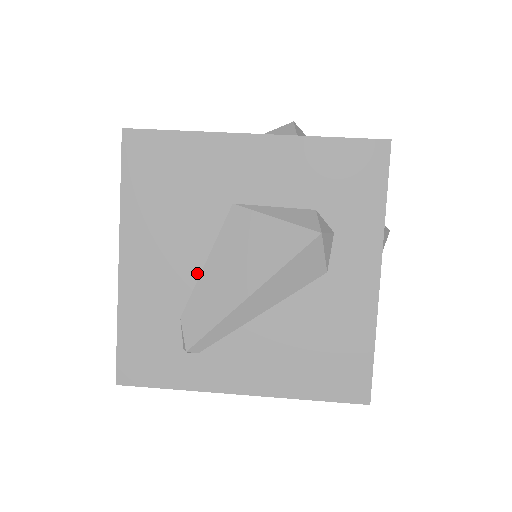
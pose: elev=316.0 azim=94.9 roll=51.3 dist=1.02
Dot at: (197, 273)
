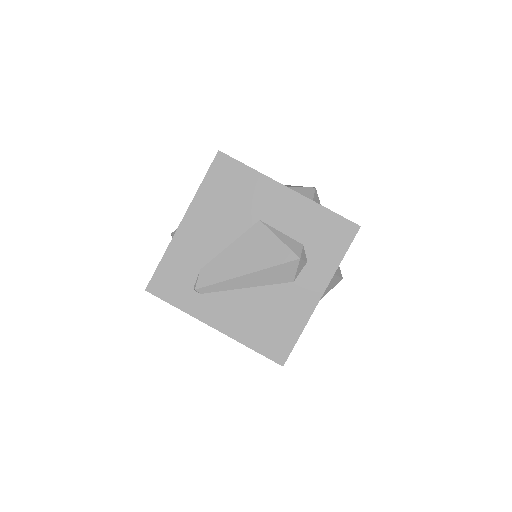
Dot at: (222, 249)
